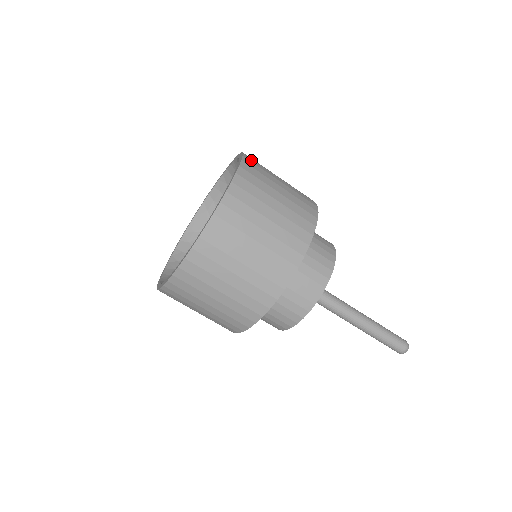
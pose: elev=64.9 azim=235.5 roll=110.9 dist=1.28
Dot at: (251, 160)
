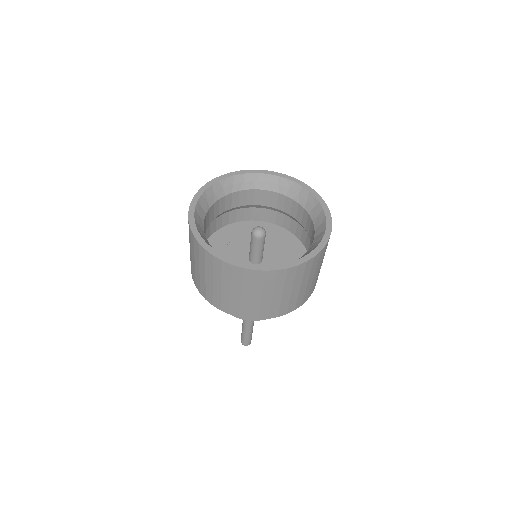
Dot at: occluded
